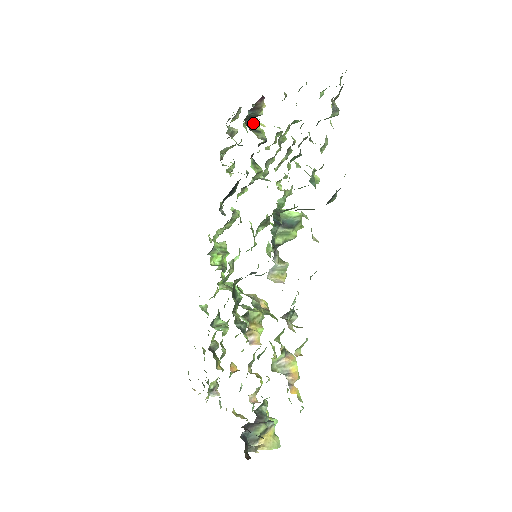
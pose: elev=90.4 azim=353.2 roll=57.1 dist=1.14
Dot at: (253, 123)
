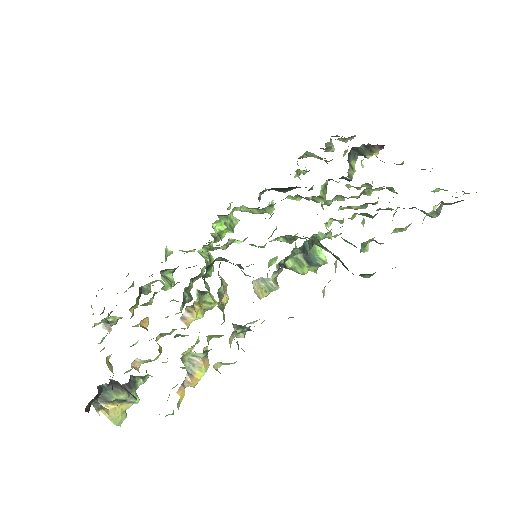
Dot at: (354, 157)
